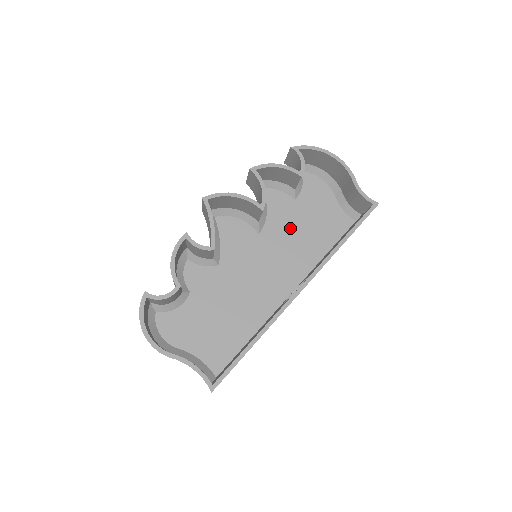
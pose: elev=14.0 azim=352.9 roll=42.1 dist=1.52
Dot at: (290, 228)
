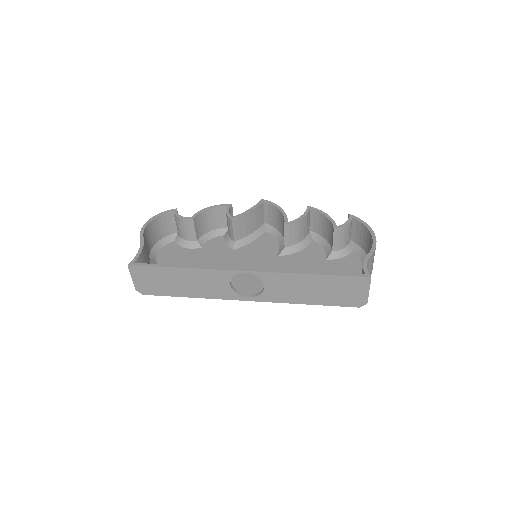
Dot at: (301, 268)
